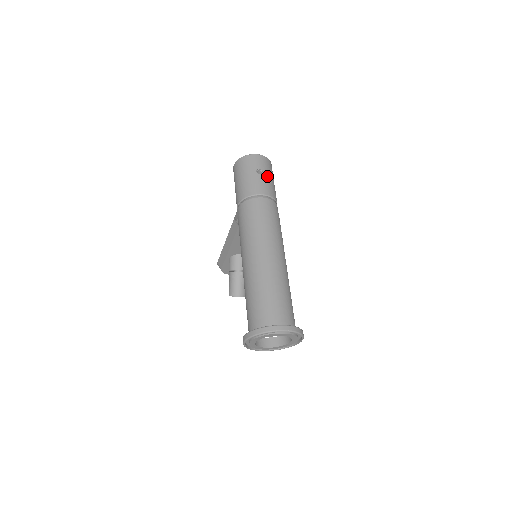
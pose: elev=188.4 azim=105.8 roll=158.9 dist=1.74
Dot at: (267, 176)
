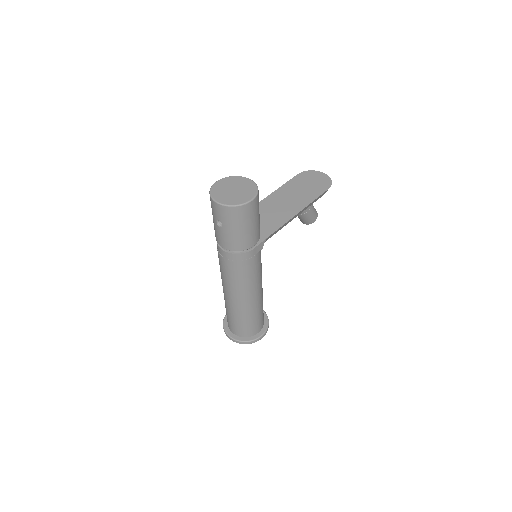
Dot at: (227, 230)
